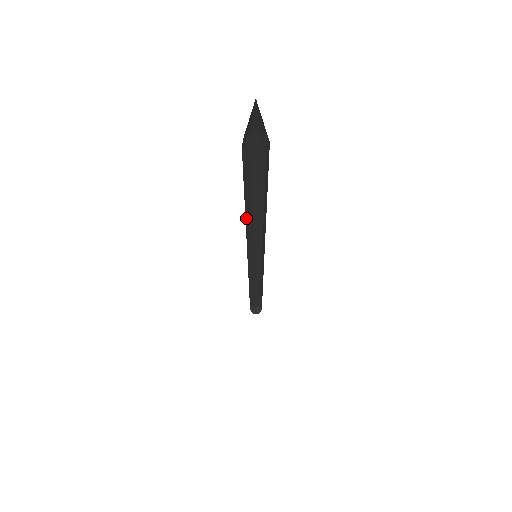
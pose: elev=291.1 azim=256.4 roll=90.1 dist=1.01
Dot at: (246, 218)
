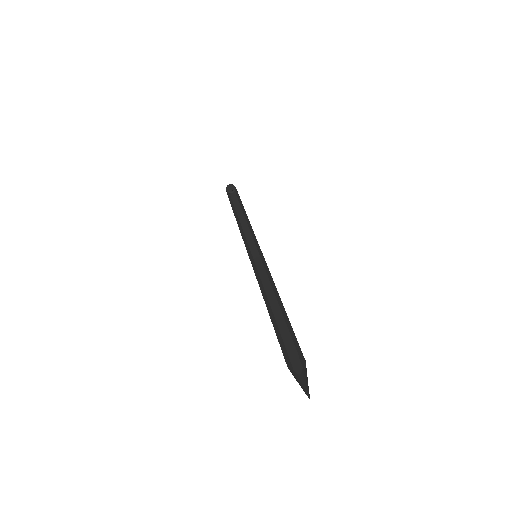
Dot at: (266, 304)
